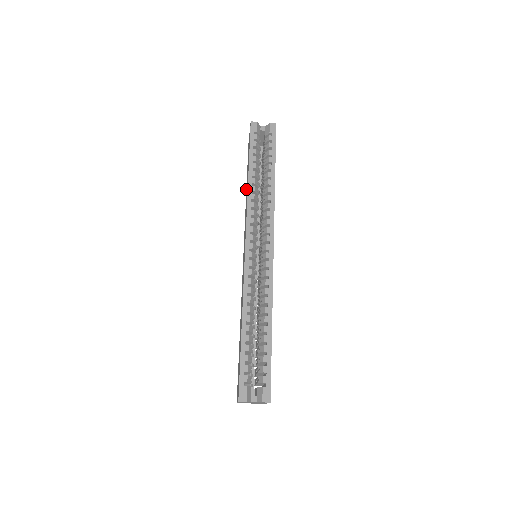
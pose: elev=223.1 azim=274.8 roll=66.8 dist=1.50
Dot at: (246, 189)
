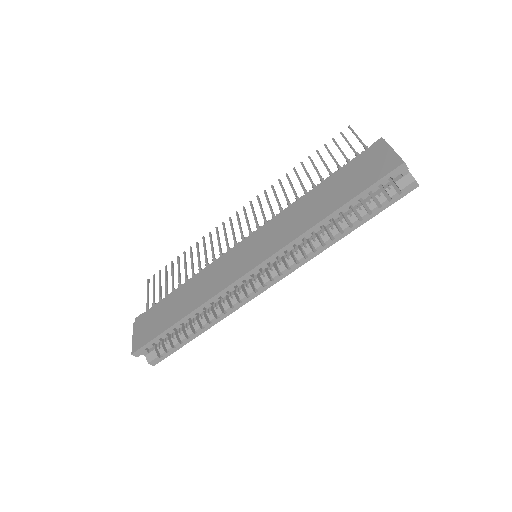
Dot at: (320, 189)
